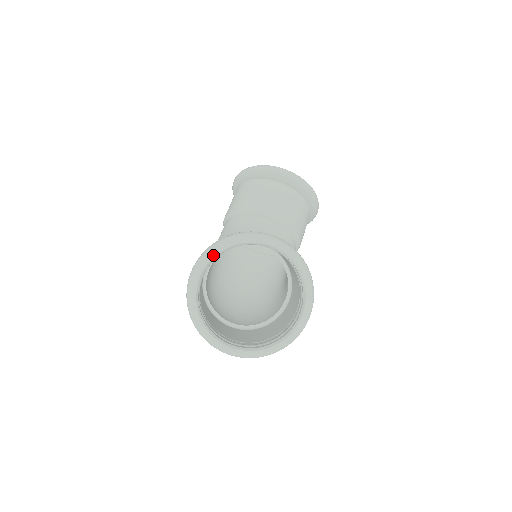
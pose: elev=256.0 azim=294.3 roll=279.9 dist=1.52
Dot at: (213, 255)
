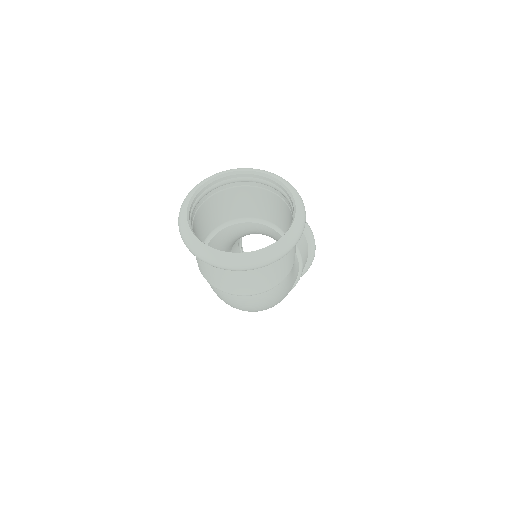
Dot at: (200, 184)
